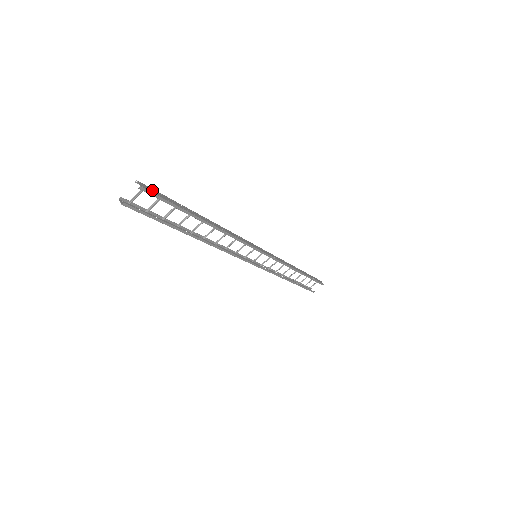
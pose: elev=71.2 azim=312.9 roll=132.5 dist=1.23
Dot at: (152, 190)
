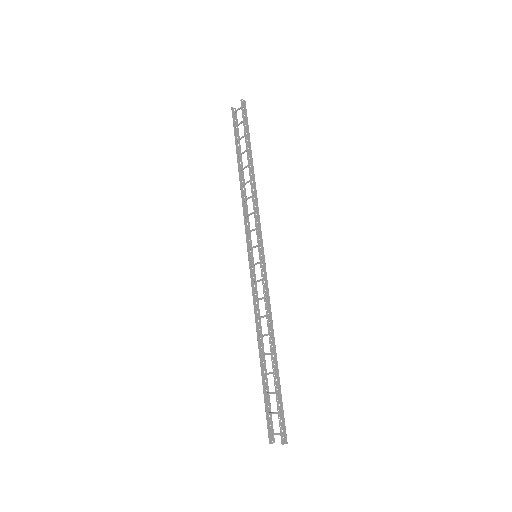
Dot at: (283, 428)
